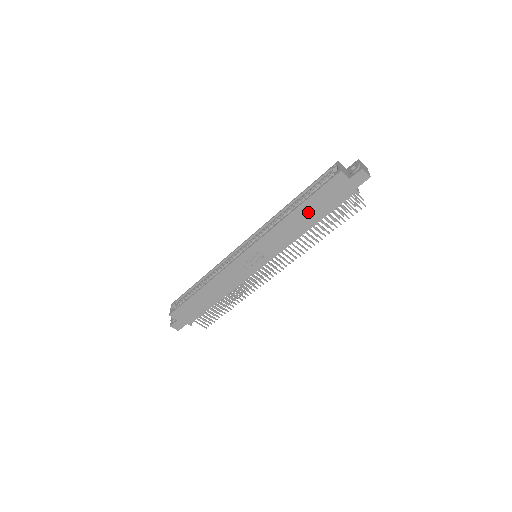
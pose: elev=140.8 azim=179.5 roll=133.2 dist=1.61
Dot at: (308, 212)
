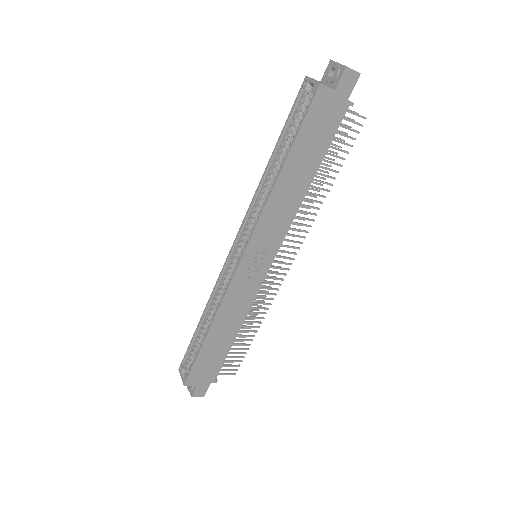
Dot at: (300, 164)
